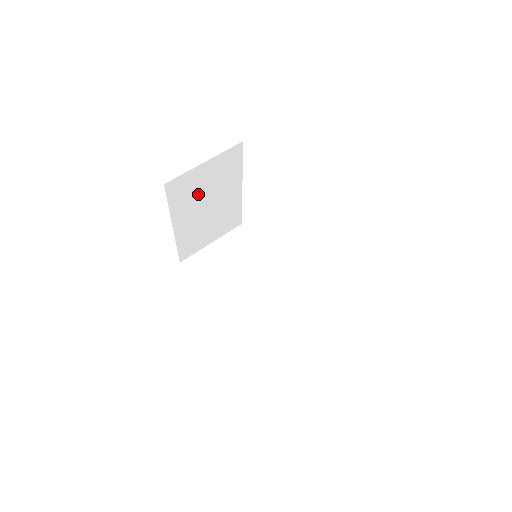
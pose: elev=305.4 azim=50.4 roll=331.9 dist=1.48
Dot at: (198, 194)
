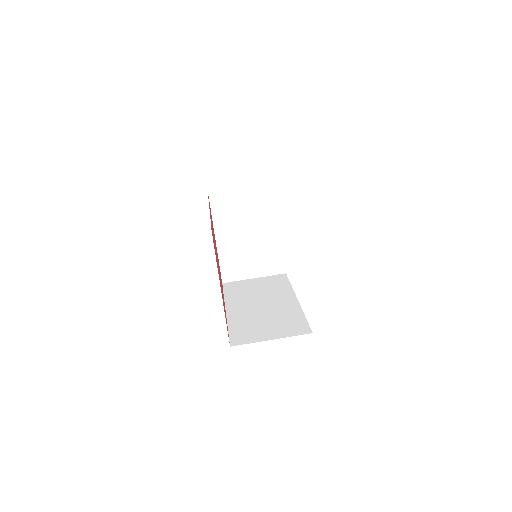
Dot at: (238, 215)
